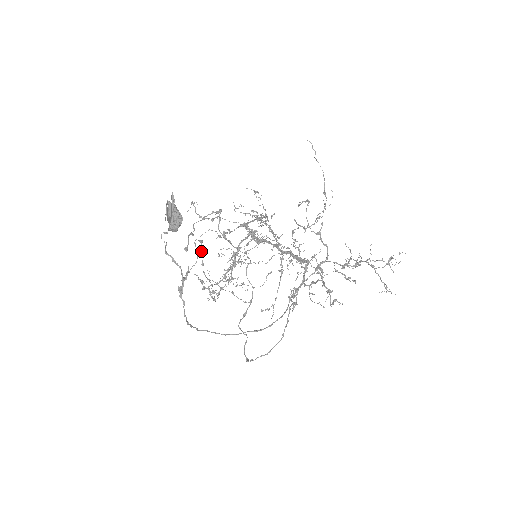
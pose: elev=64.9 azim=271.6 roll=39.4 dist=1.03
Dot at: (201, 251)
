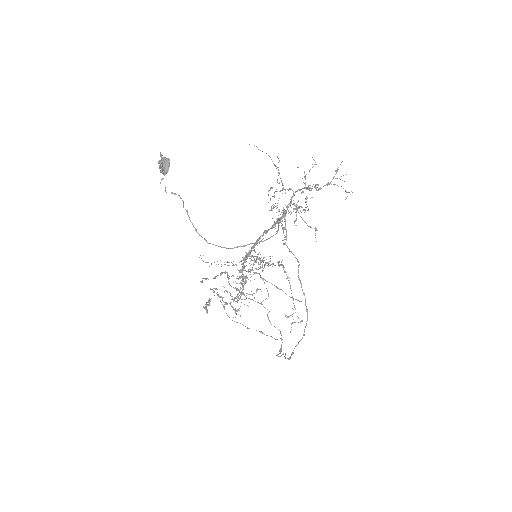
Dot at: occluded
